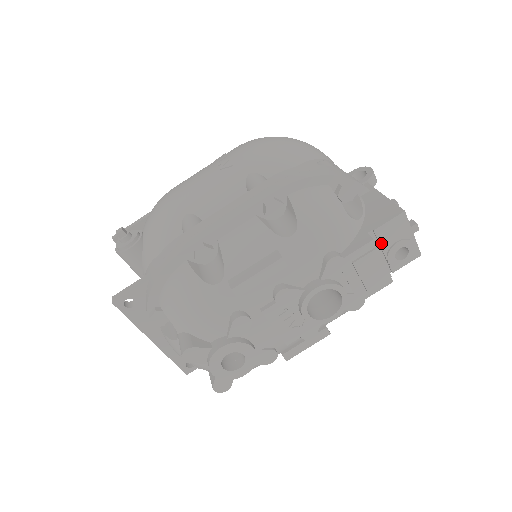
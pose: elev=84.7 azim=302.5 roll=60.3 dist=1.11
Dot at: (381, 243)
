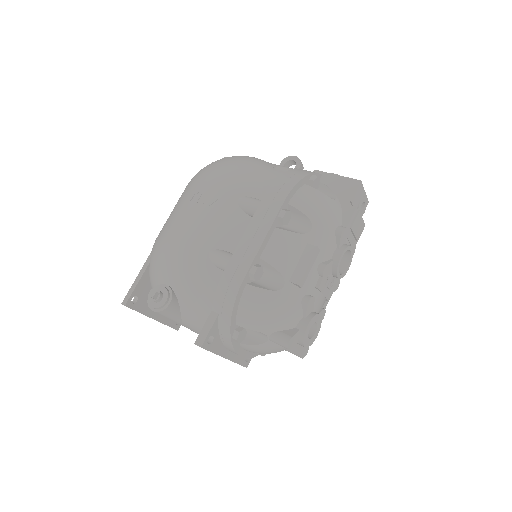
Dot at: occluded
